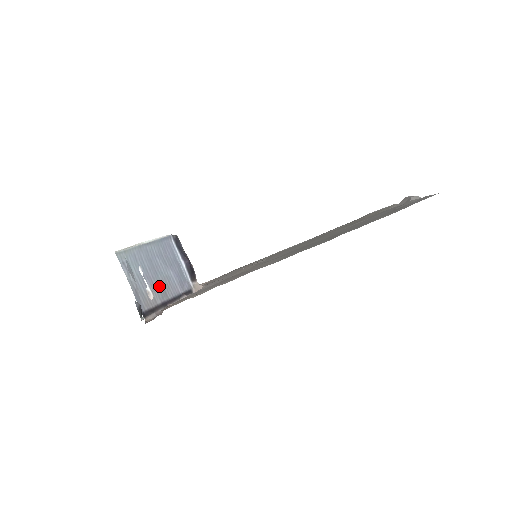
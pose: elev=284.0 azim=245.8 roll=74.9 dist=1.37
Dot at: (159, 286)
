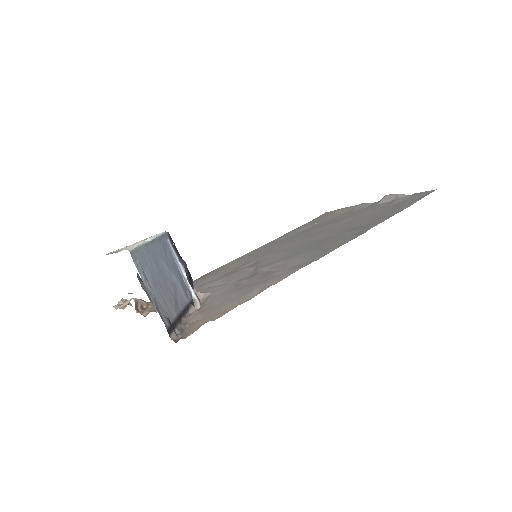
Dot at: (170, 295)
